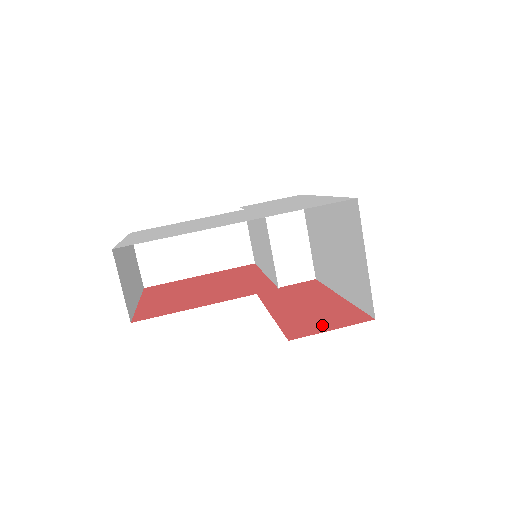
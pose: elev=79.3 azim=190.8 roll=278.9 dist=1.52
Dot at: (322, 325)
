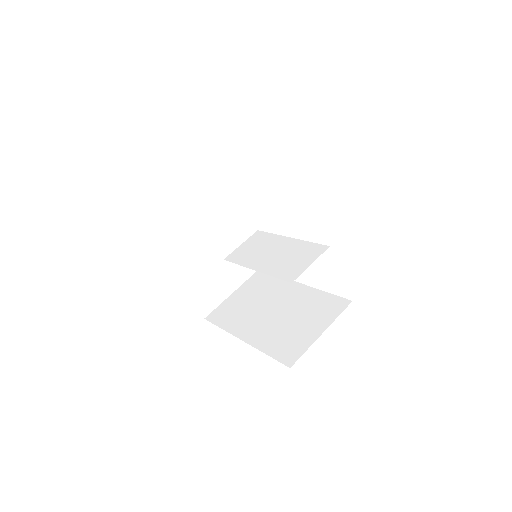
Dot at: occluded
